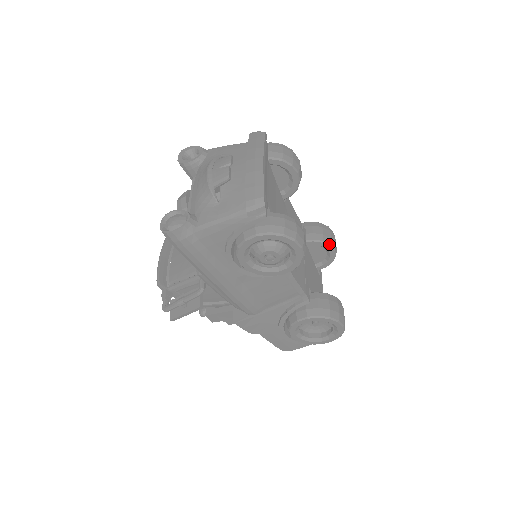
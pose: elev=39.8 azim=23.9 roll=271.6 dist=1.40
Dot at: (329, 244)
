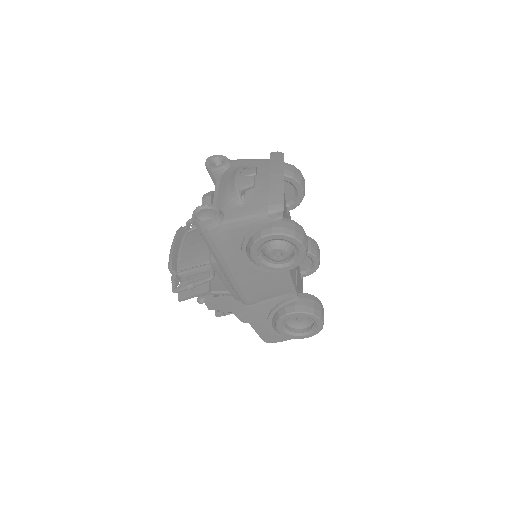
Dot at: (315, 255)
